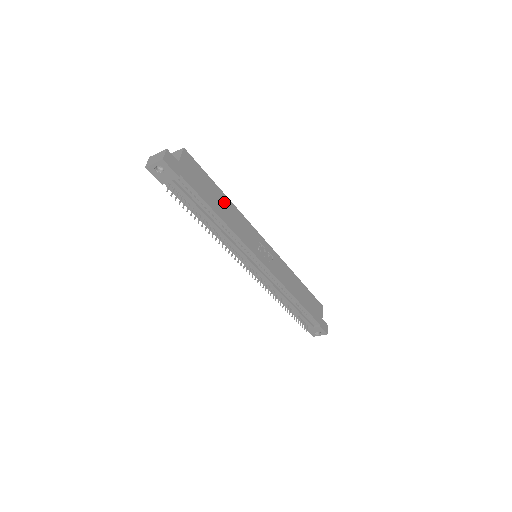
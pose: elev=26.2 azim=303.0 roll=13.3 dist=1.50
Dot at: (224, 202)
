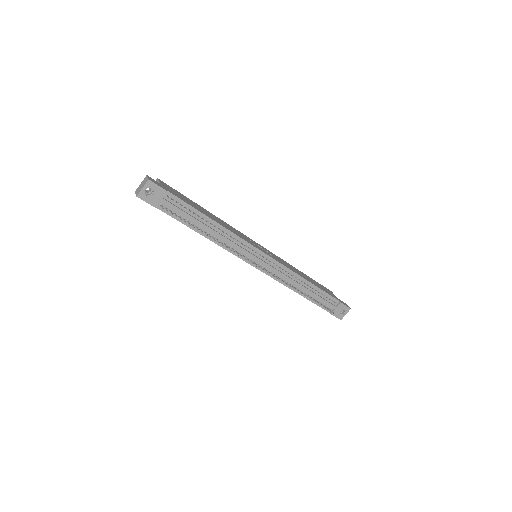
Dot at: (209, 213)
